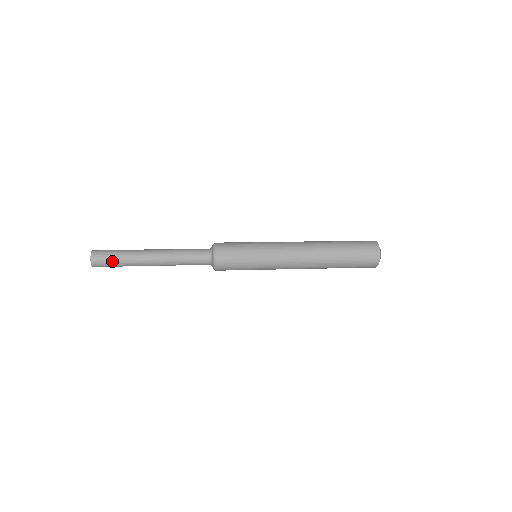
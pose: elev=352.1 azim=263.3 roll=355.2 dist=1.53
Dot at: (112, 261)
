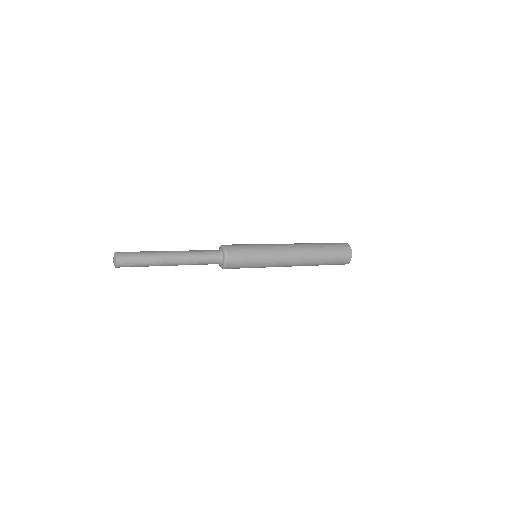
Dot at: (135, 266)
